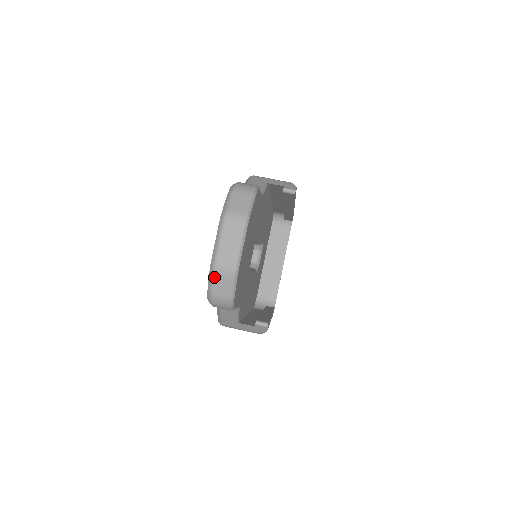
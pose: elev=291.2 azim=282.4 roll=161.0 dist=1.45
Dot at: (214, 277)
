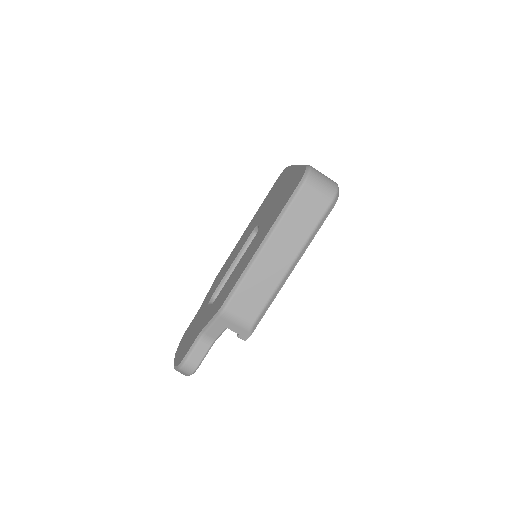
Dot at: occluded
